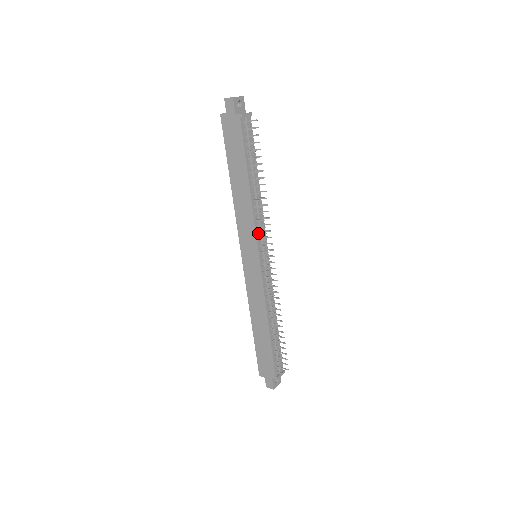
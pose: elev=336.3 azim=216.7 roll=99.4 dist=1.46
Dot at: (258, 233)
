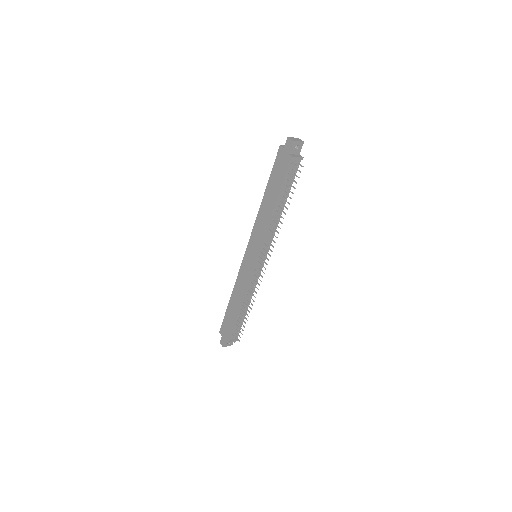
Dot at: (264, 243)
